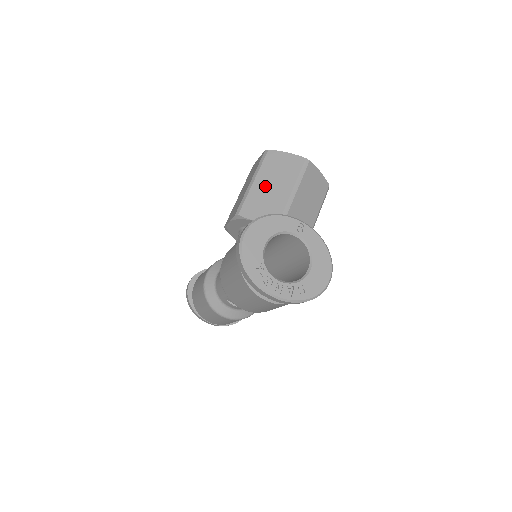
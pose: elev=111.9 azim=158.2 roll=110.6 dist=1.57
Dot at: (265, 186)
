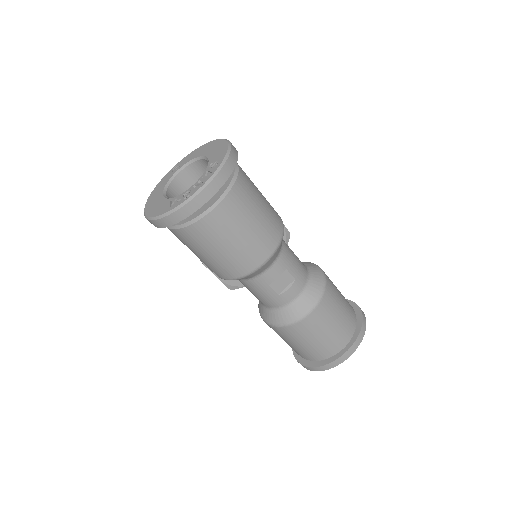
Dot at: occluded
